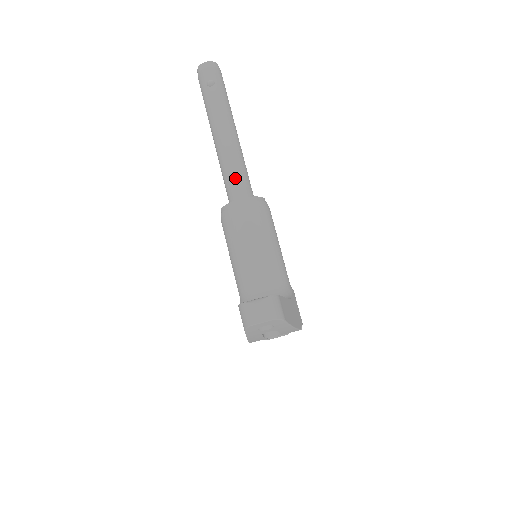
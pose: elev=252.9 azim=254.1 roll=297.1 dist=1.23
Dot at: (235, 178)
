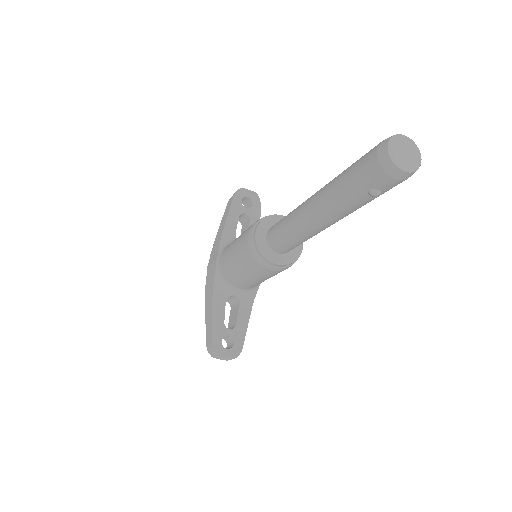
Dot at: (292, 245)
